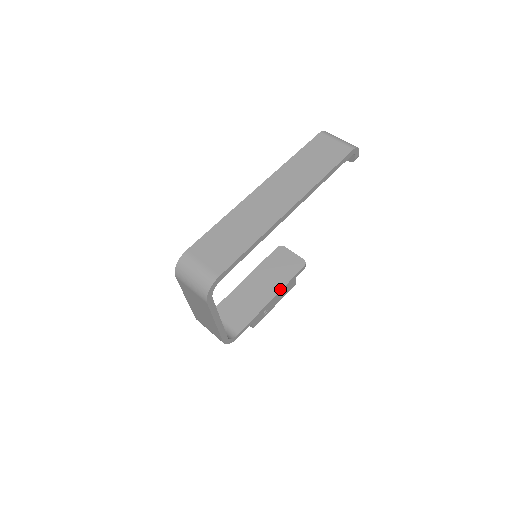
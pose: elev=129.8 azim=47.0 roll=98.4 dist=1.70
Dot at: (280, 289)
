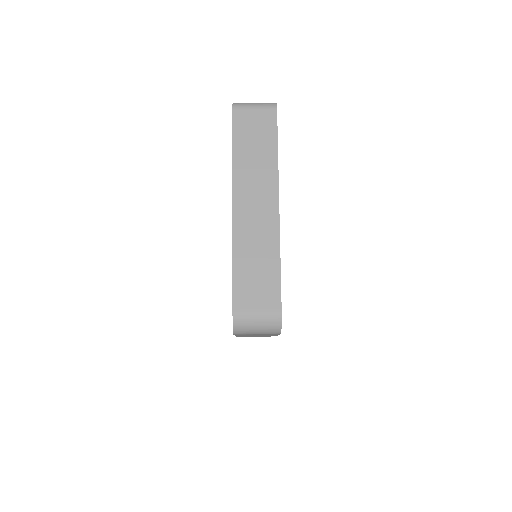
Dot at: occluded
